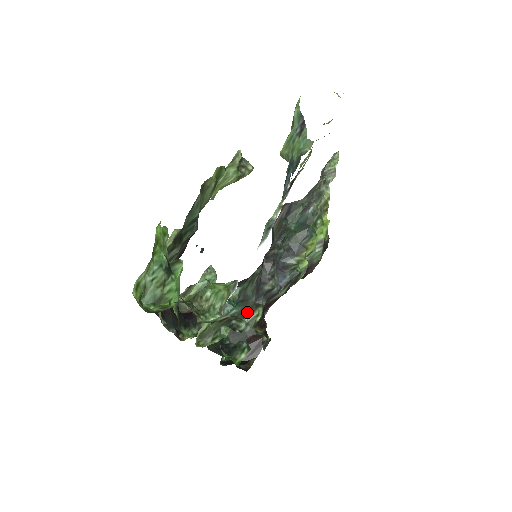
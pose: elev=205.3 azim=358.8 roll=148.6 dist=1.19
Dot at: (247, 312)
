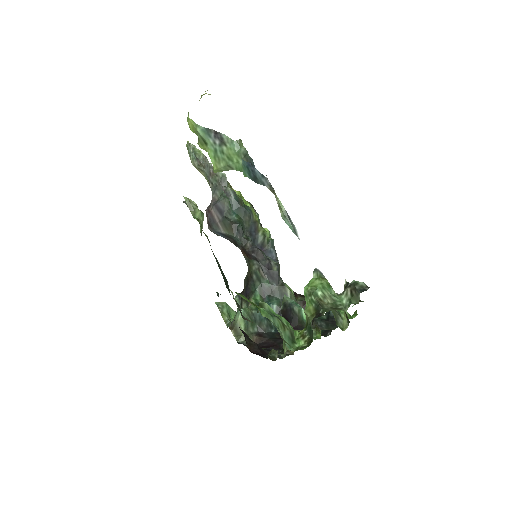
Dot at: (282, 297)
